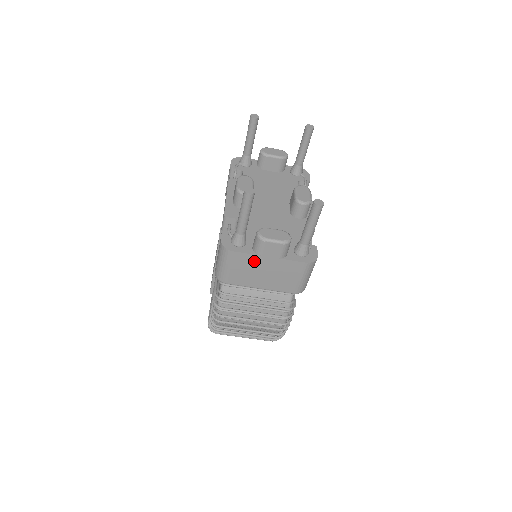
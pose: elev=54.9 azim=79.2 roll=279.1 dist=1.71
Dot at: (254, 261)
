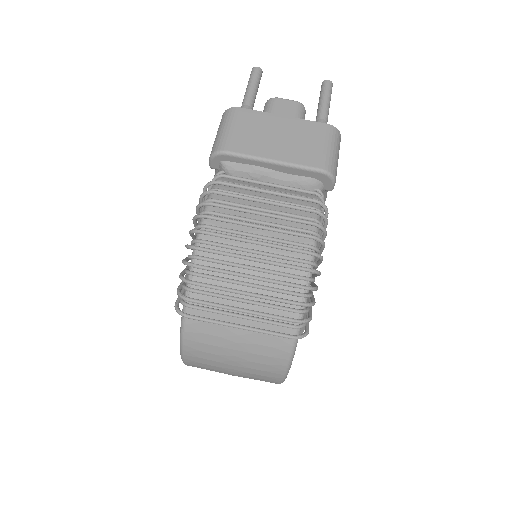
Dot at: (264, 120)
